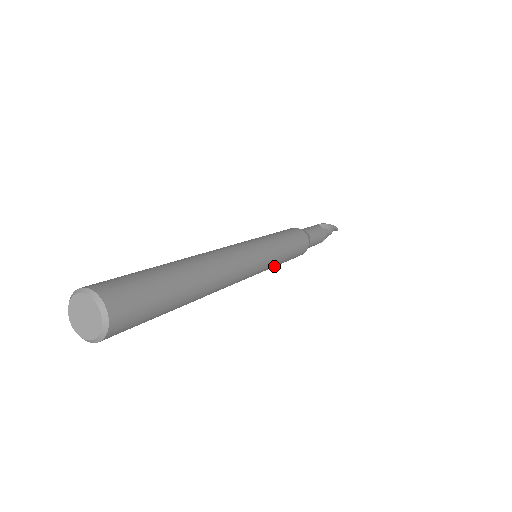
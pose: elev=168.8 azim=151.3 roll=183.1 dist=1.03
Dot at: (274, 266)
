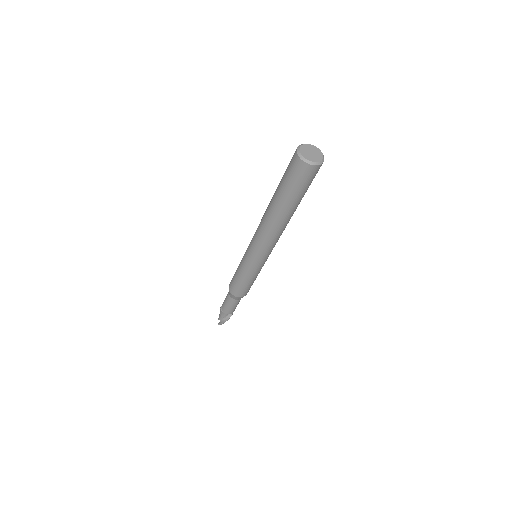
Dot at: occluded
